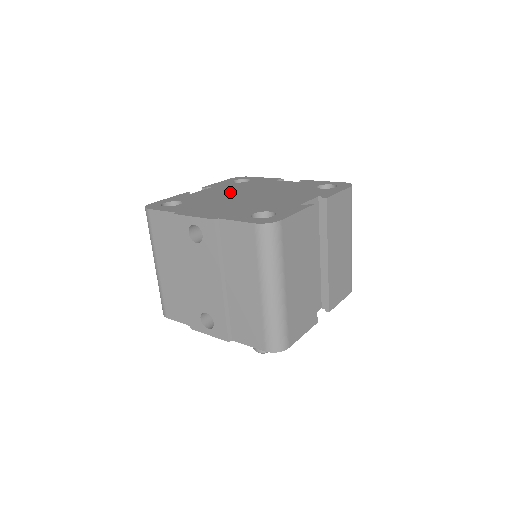
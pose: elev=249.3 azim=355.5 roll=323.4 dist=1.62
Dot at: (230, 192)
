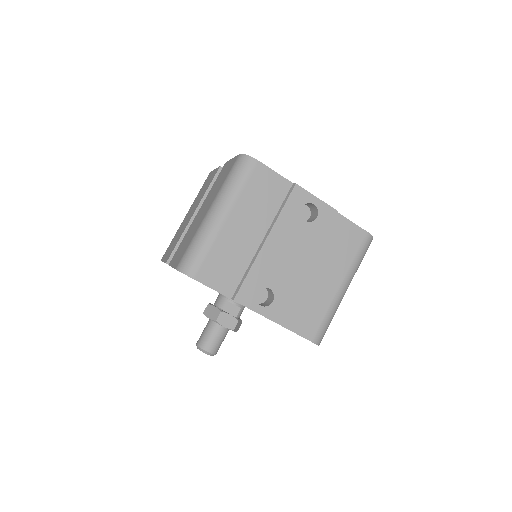
Dot at: occluded
